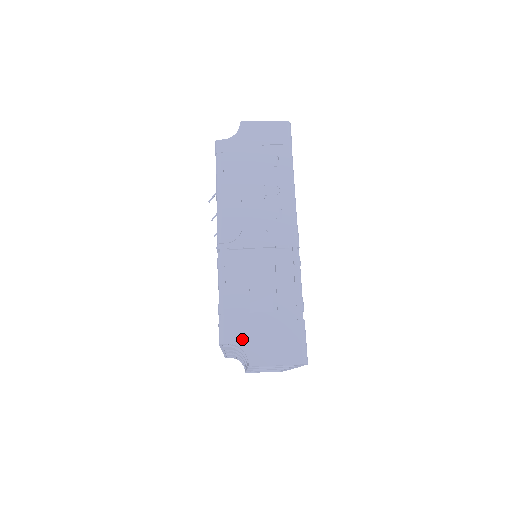
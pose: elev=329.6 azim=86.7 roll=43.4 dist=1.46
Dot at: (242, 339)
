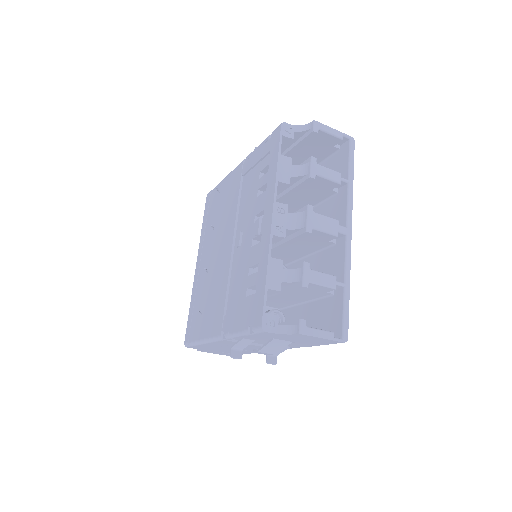
Dot at: occluded
